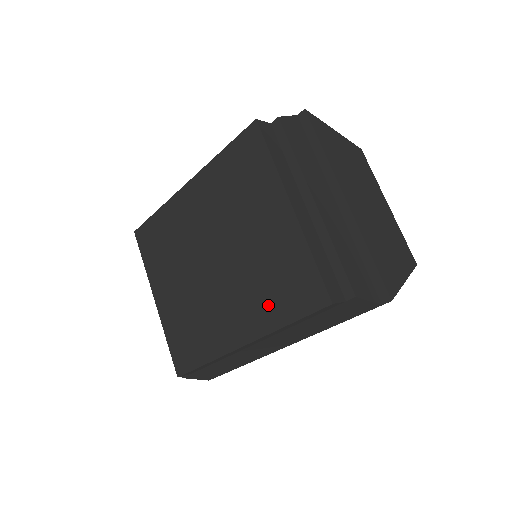
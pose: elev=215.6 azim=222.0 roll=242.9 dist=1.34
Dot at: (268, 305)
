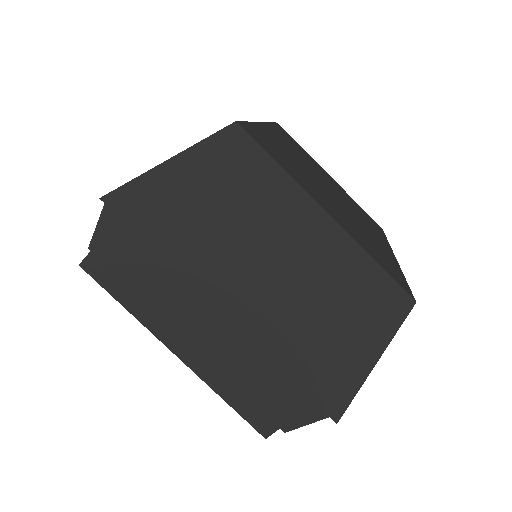
Dot at: occluded
